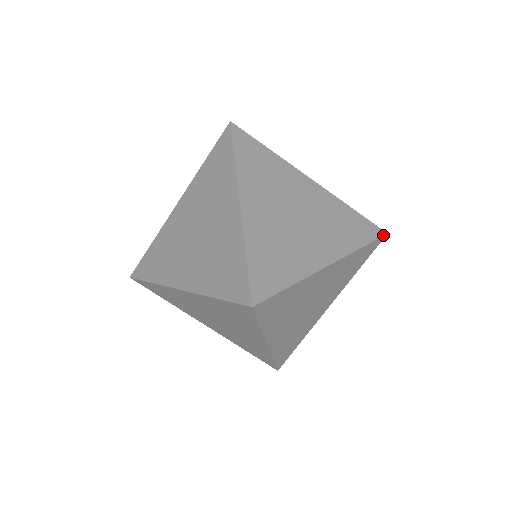
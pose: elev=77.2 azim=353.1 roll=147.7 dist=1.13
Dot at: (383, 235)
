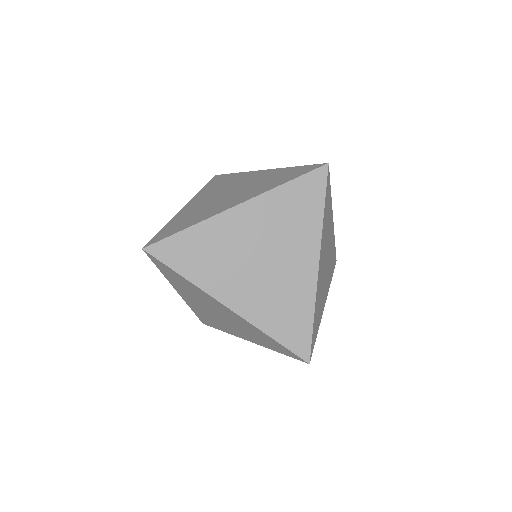
Dot at: occluded
